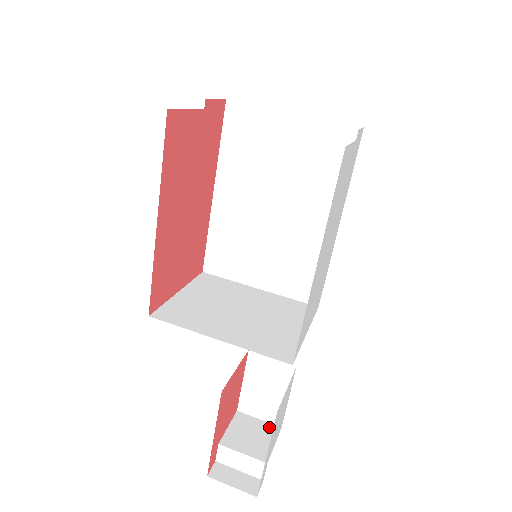
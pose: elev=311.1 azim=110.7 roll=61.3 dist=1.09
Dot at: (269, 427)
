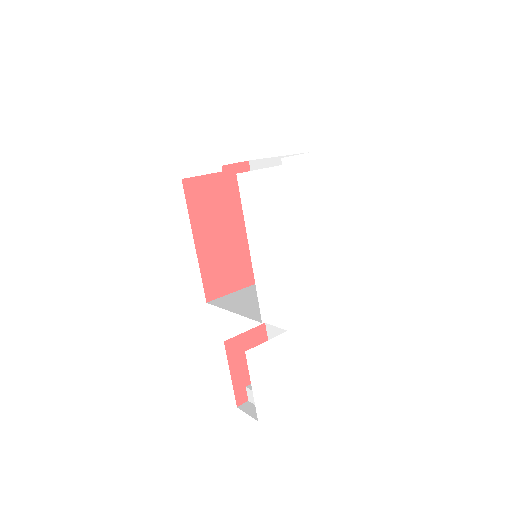
Dot at: occluded
